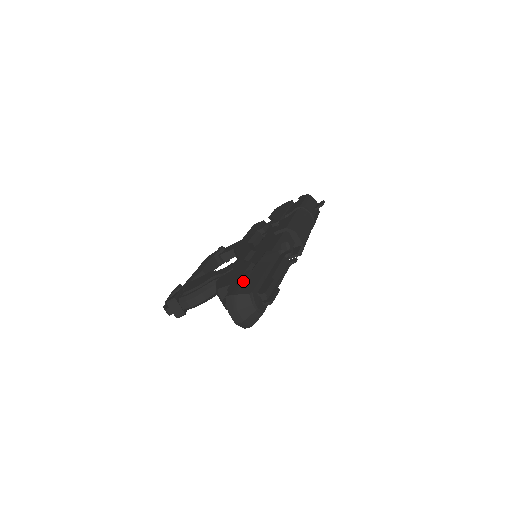
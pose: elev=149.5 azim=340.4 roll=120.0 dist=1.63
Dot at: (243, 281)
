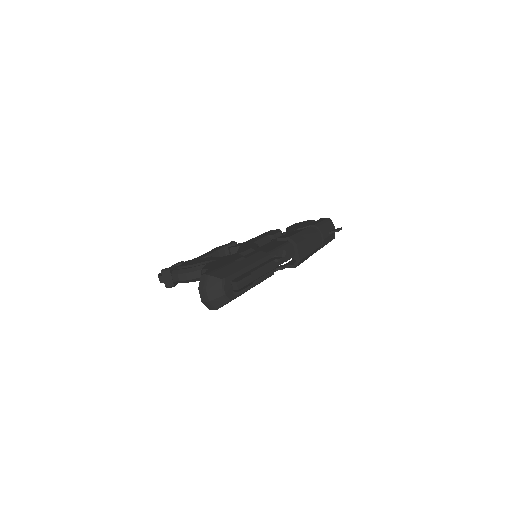
Dot at: (223, 267)
